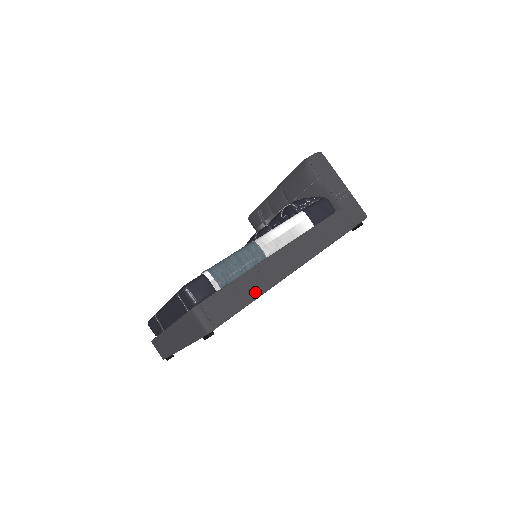
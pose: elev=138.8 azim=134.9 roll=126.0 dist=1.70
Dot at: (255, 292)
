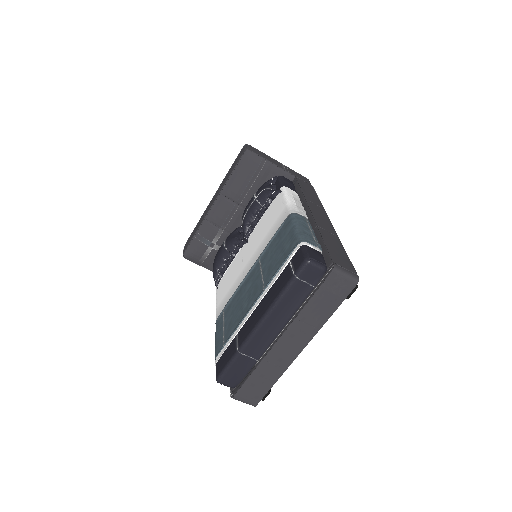
Dot at: (338, 243)
